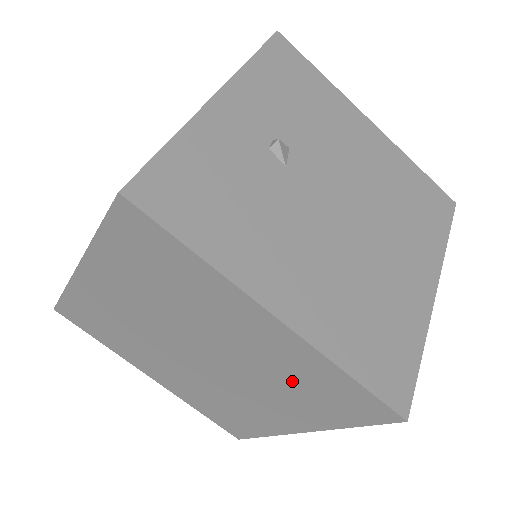
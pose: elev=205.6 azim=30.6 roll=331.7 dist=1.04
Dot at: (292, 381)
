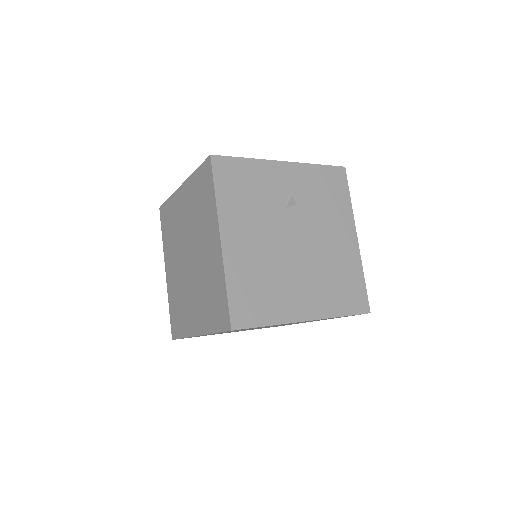
Dot at: (209, 288)
